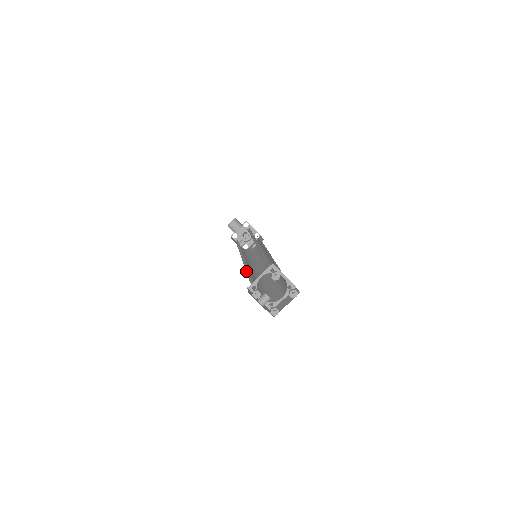
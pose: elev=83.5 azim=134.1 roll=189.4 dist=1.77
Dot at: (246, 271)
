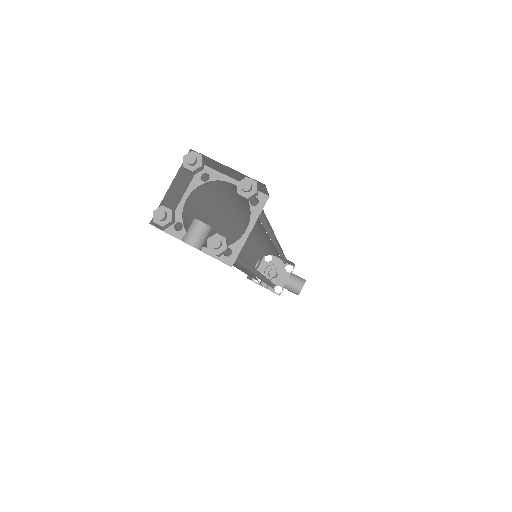
Dot at: occluded
